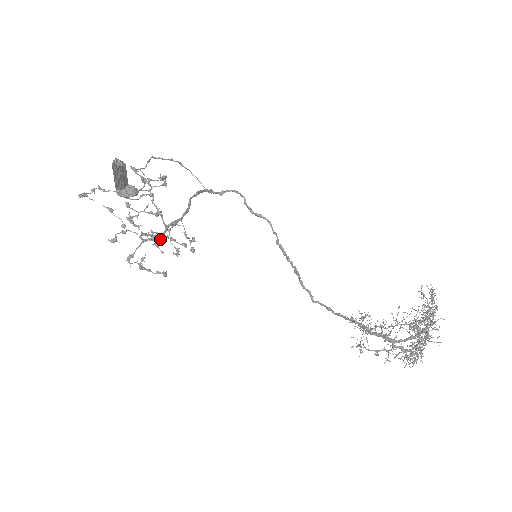
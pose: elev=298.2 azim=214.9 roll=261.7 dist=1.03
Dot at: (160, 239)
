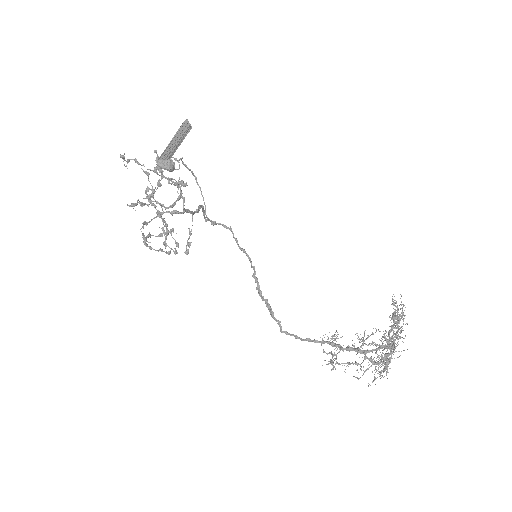
Dot at: (160, 233)
